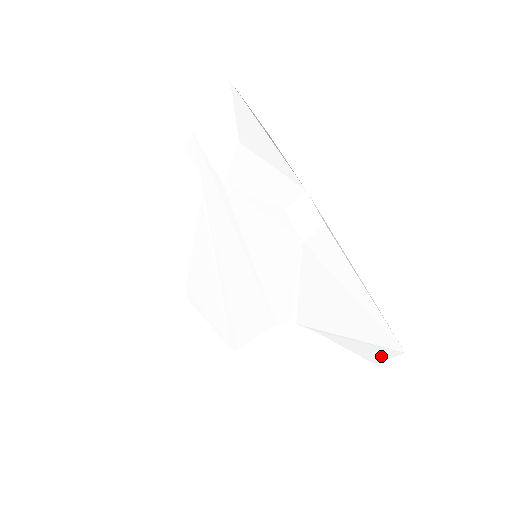
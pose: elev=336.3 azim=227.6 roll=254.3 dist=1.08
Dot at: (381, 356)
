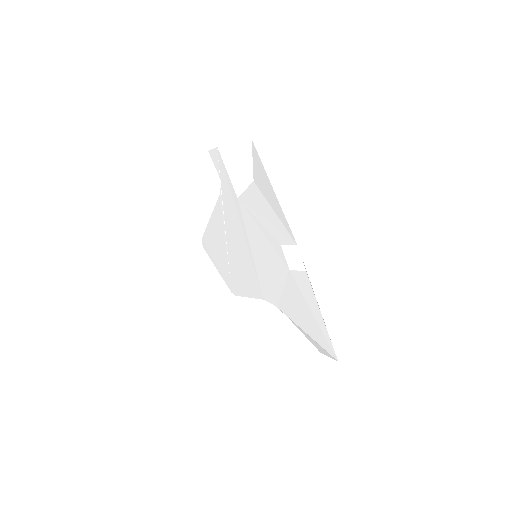
Dot at: (325, 353)
